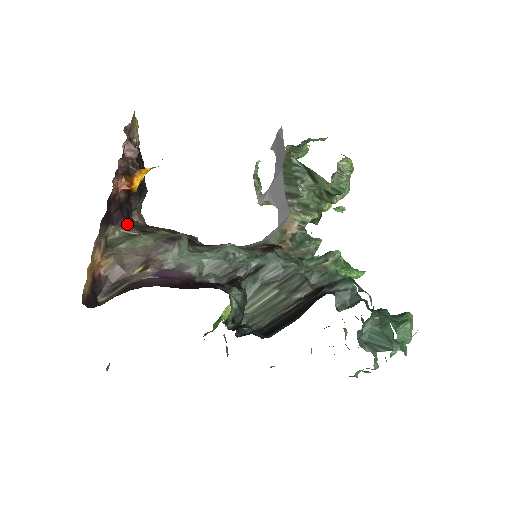
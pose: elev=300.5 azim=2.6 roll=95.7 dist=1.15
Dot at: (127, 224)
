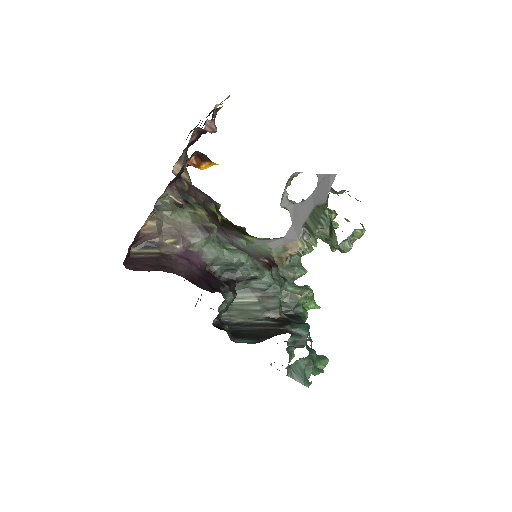
Dot at: (176, 187)
